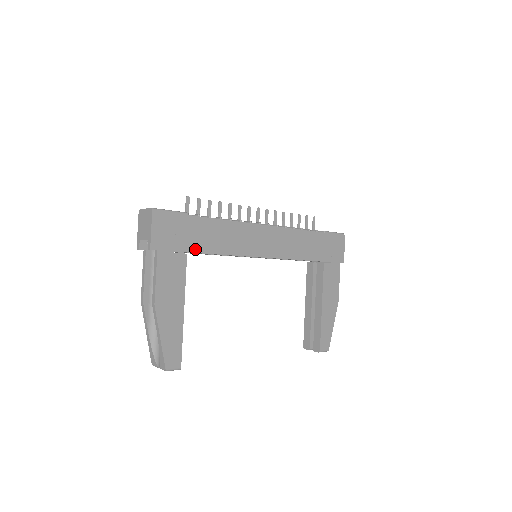
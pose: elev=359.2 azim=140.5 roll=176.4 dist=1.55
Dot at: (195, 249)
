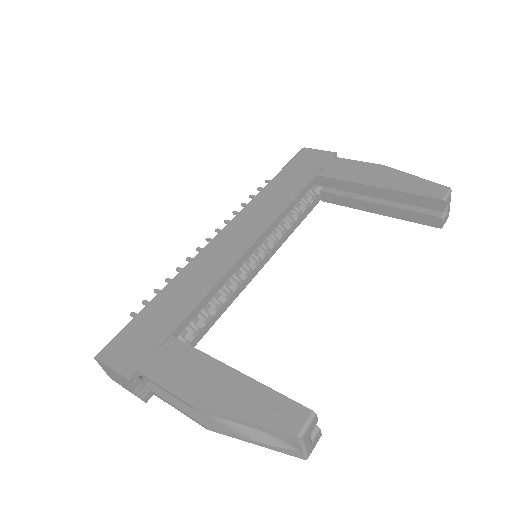
Dot at: (175, 324)
